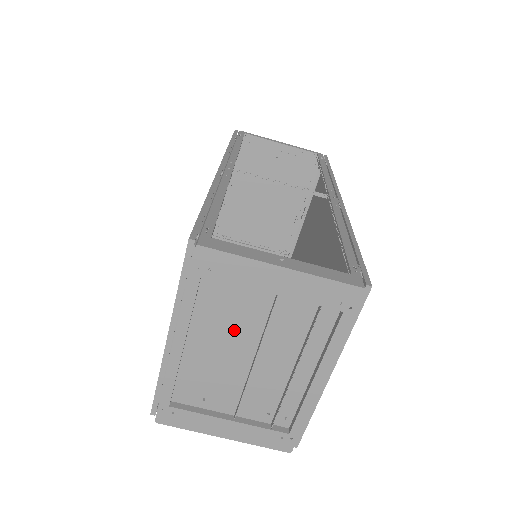
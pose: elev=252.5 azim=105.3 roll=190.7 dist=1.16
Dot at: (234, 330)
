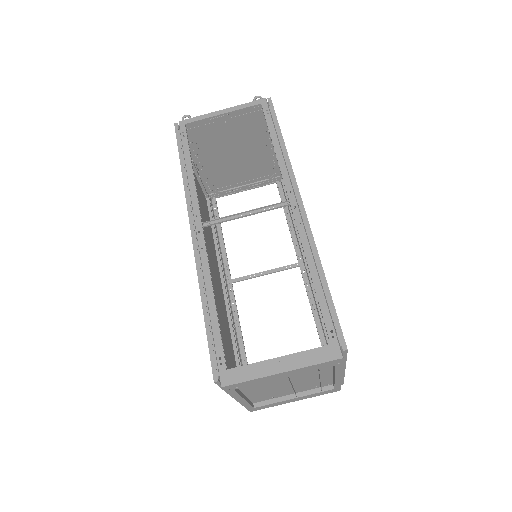
Dot at: (270, 384)
